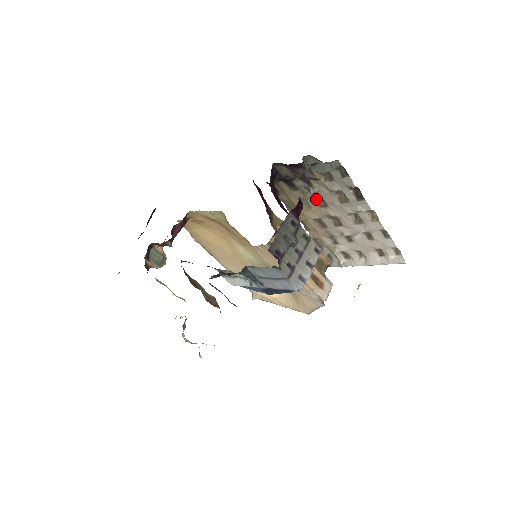
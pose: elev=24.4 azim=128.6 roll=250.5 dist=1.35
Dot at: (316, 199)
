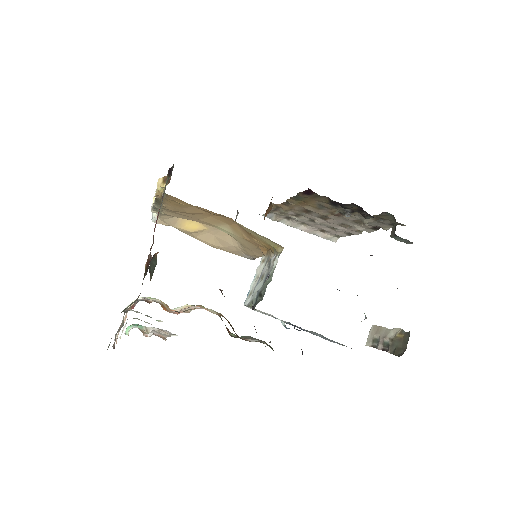
Dot at: (336, 211)
